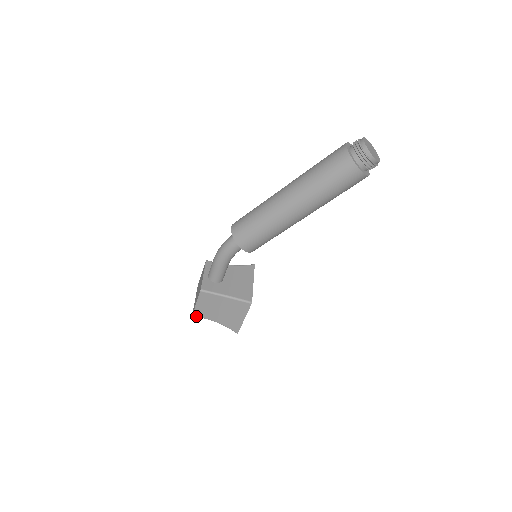
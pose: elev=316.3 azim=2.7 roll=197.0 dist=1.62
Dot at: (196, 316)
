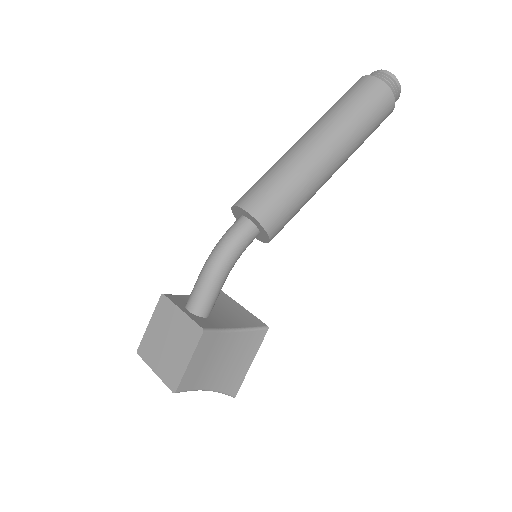
Dot at: (181, 391)
